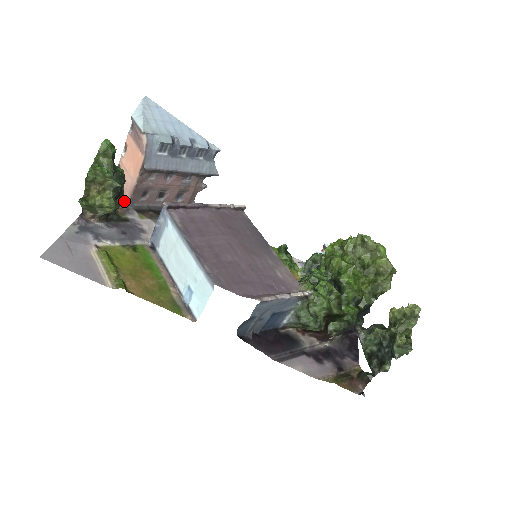
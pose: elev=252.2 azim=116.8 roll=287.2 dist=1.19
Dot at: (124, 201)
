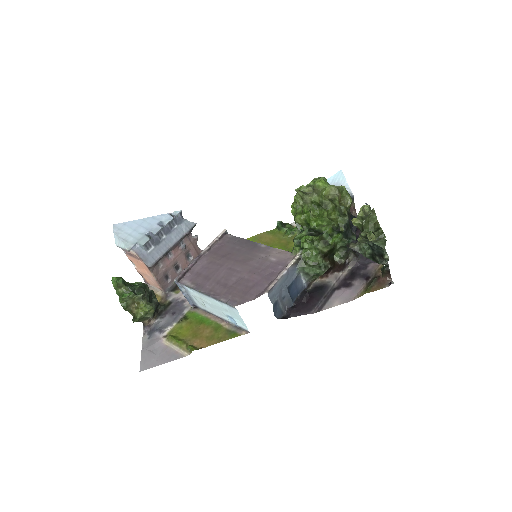
Dot at: (161, 292)
